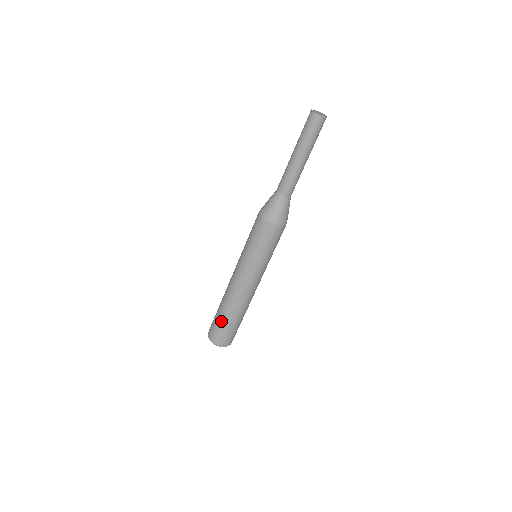
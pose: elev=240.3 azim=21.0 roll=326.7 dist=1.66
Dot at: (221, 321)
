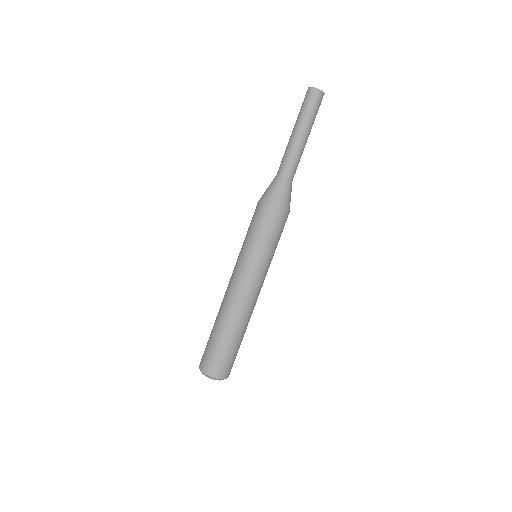
Dot at: (214, 340)
